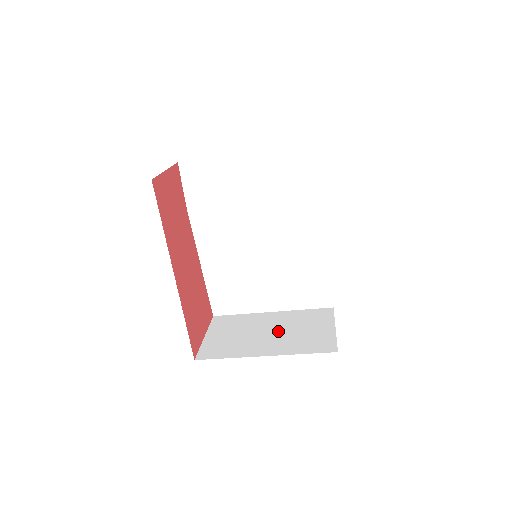
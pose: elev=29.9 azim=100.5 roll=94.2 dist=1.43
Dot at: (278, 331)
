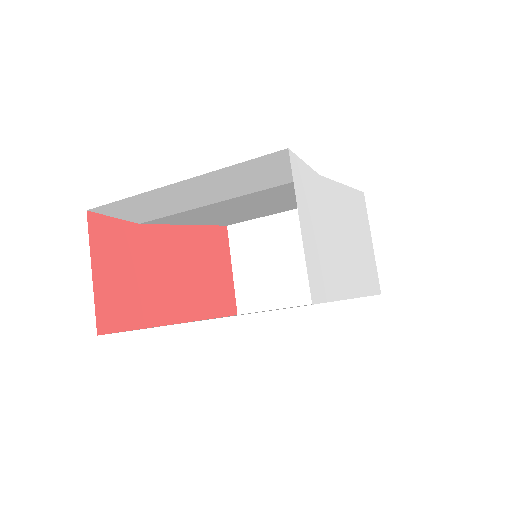
Dot at: occluded
